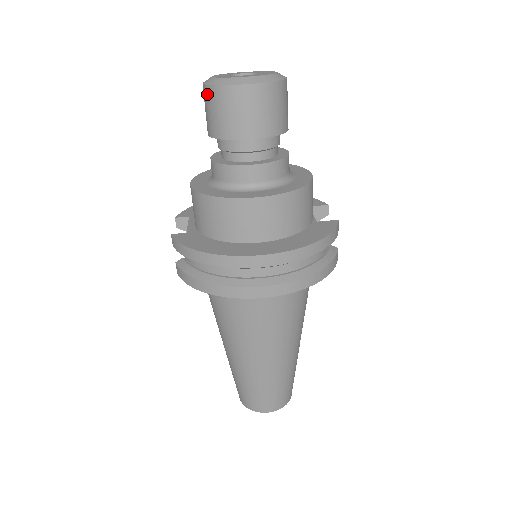
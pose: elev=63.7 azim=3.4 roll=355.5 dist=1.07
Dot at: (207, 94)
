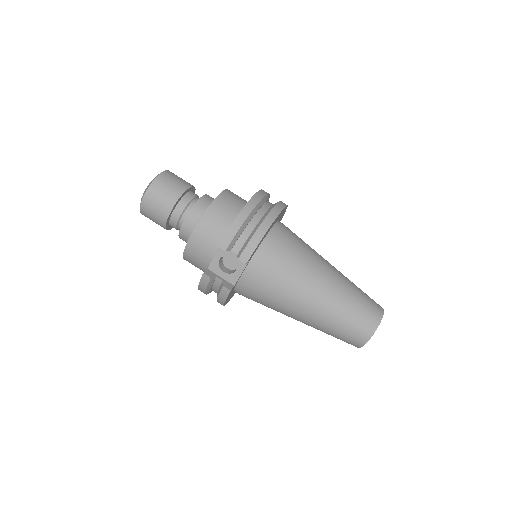
Dot at: (152, 191)
